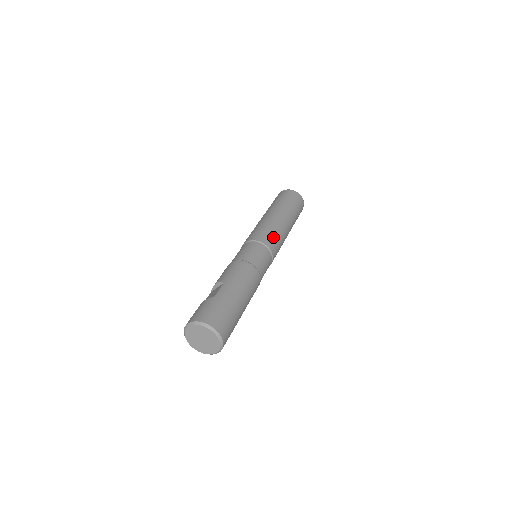
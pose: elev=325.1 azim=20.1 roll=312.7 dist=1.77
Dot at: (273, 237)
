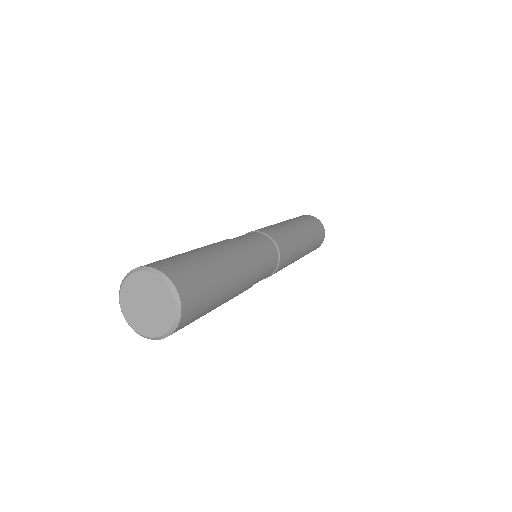
Dot at: (274, 230)
